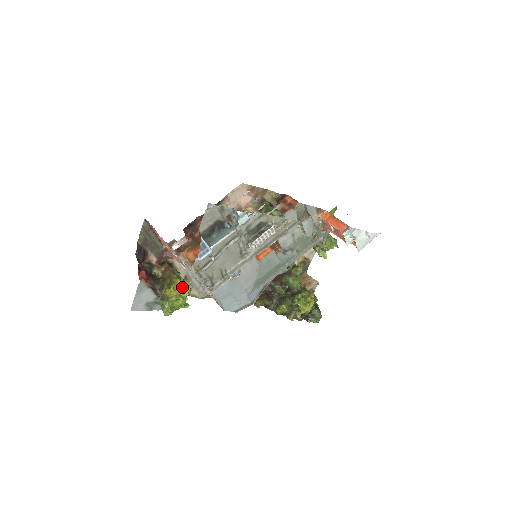
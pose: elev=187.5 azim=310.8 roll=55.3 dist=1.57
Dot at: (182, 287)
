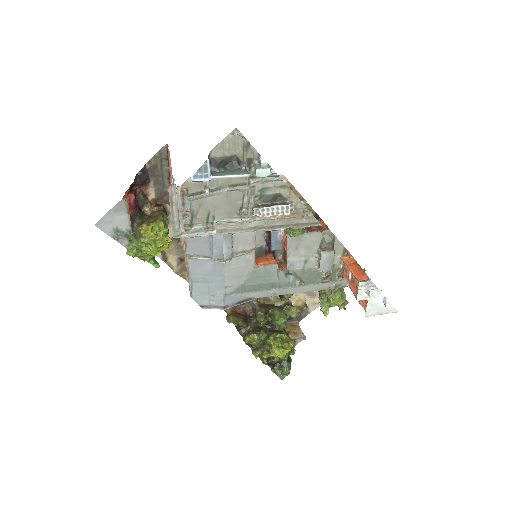
Dot at: (162, 233)
